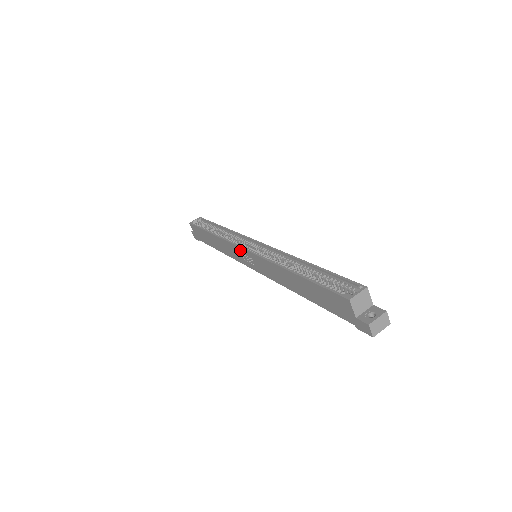
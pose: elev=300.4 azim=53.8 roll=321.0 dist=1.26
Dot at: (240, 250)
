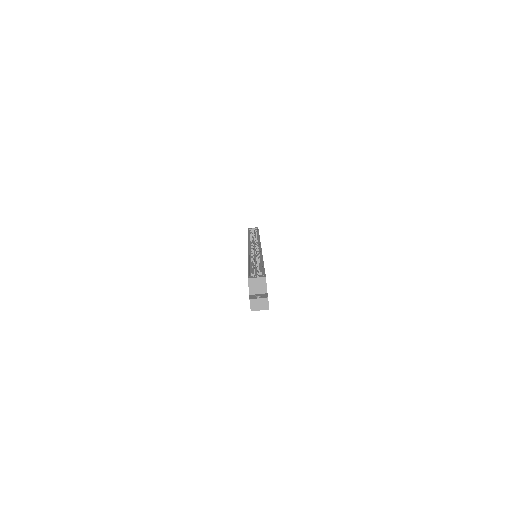
Dot at: occluded
